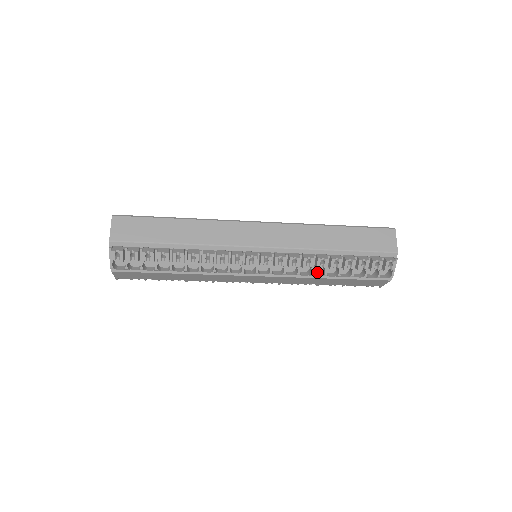
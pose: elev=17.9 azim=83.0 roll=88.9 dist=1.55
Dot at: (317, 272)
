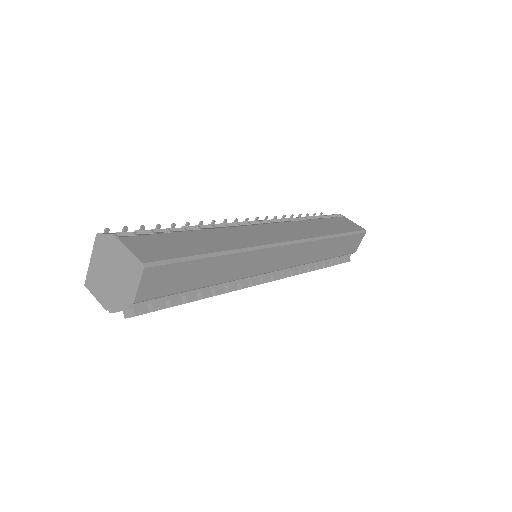
Dot at: occluded
